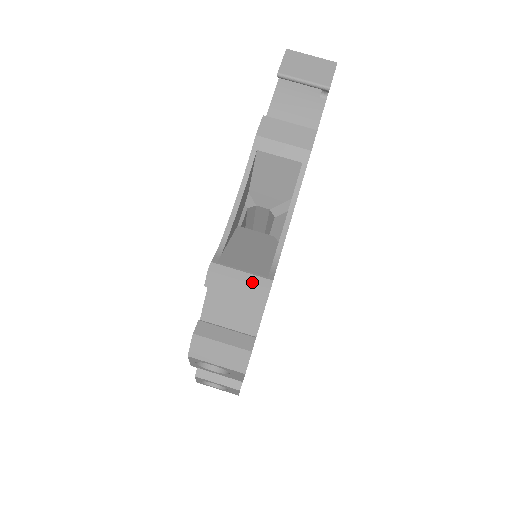
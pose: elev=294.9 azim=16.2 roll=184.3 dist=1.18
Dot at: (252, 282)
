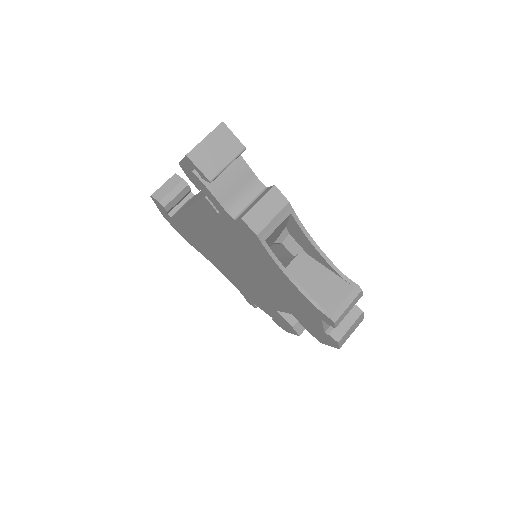
Dot at: (353, 299)
